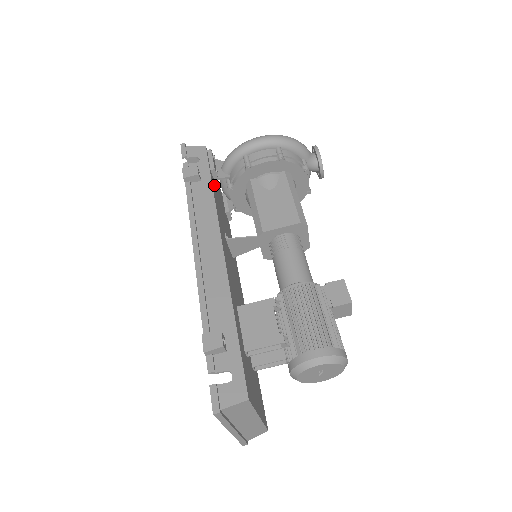
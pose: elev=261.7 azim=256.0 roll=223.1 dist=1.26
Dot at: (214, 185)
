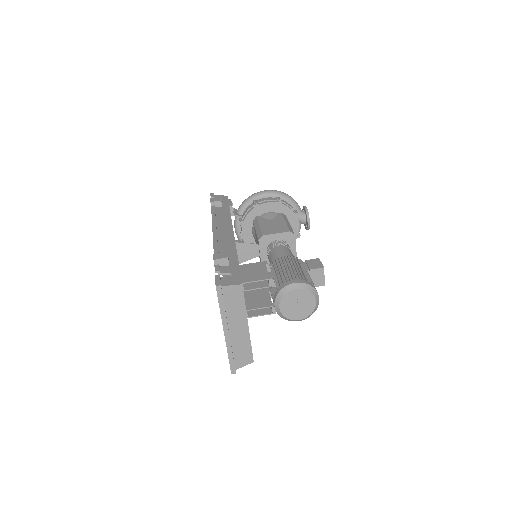
Dot at: occluded
